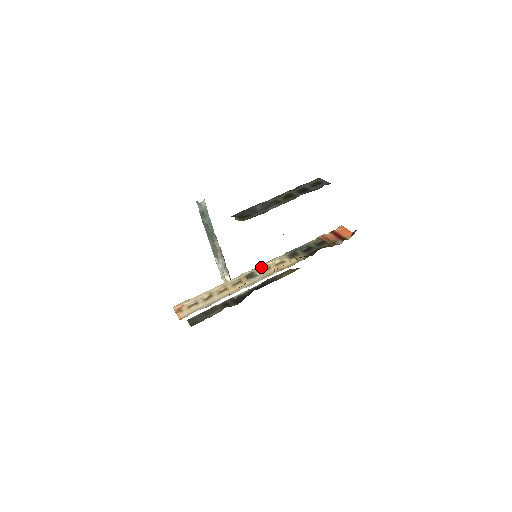
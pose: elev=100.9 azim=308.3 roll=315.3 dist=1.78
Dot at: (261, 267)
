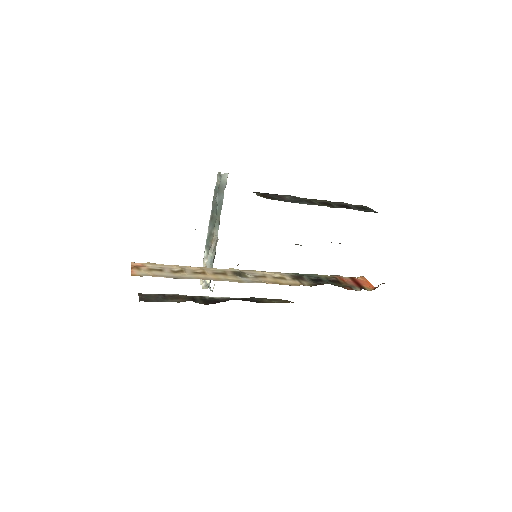
Dot at: (255, 272)
